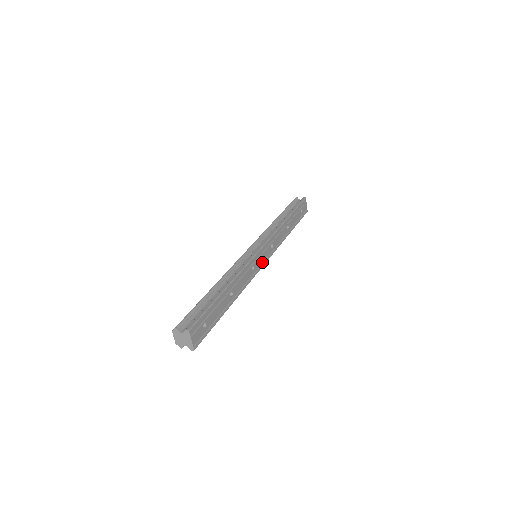
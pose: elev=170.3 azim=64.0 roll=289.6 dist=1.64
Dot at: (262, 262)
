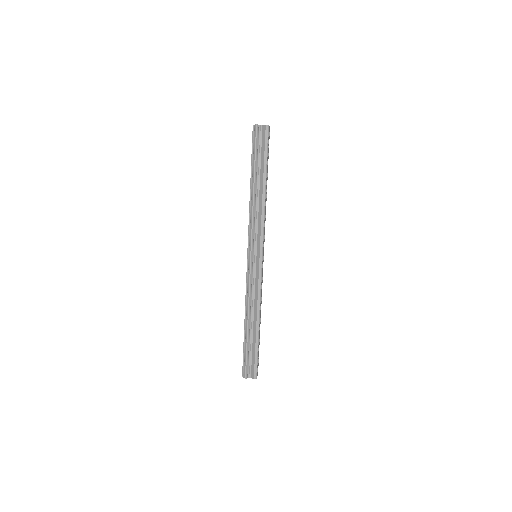
Dot at: (263, 258)
